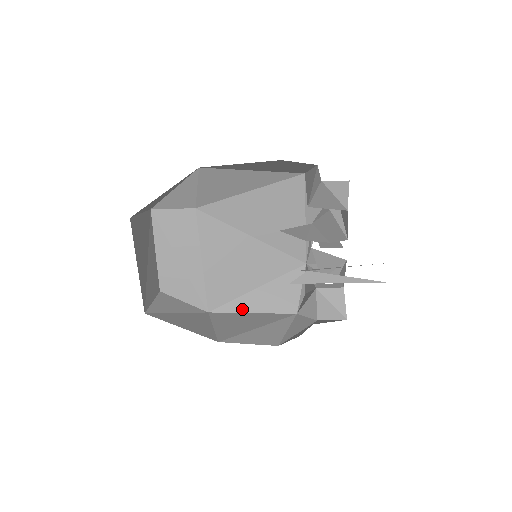
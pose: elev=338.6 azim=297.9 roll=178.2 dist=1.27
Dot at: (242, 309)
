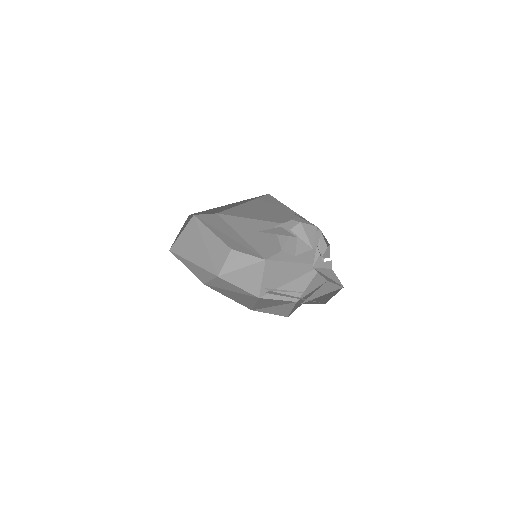
Dot at: (285, 259)
